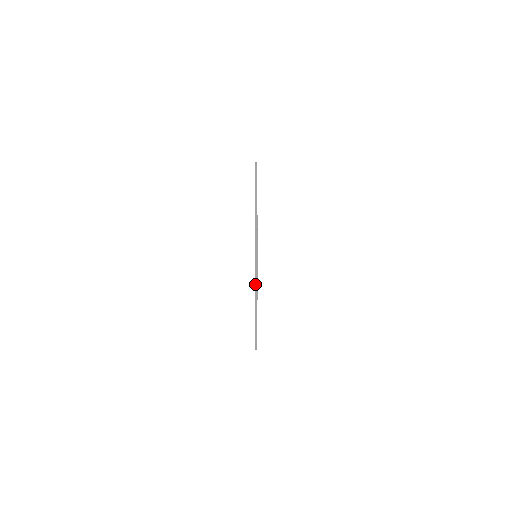
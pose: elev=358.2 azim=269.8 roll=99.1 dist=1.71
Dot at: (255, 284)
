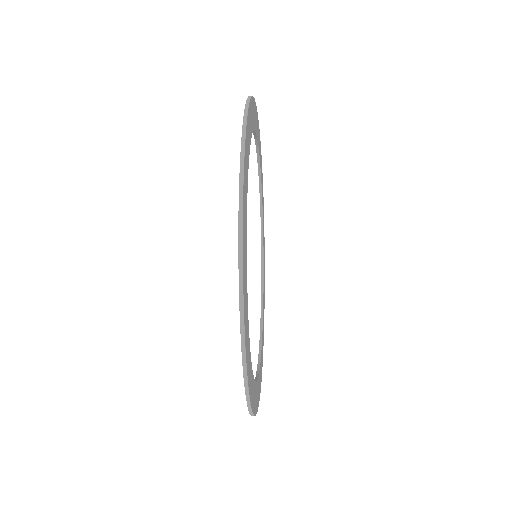
Dot at: (243, 116)
